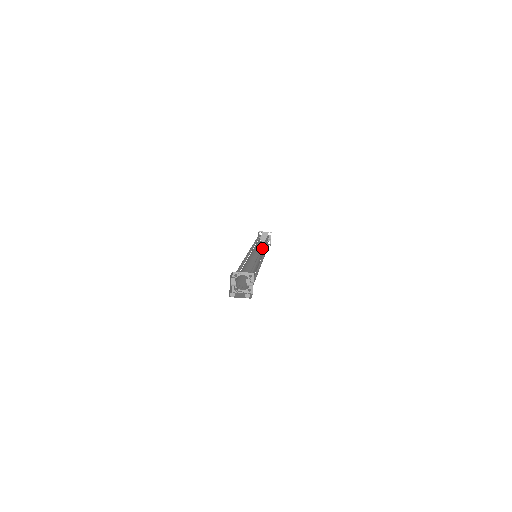
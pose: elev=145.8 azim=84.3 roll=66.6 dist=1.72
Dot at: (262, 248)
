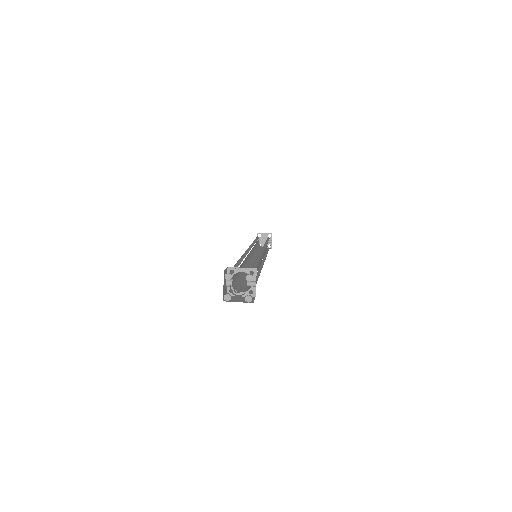
Dot at: (263, 247)
